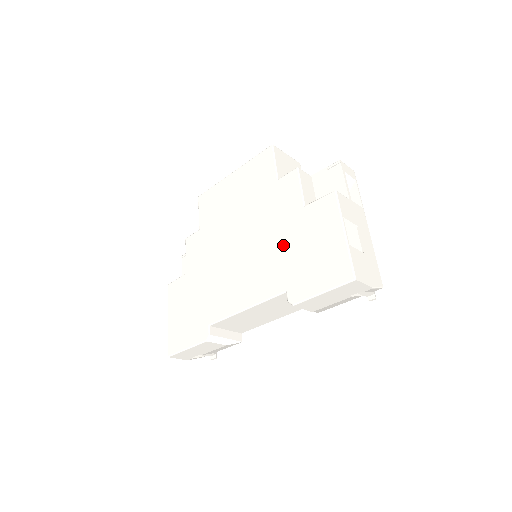
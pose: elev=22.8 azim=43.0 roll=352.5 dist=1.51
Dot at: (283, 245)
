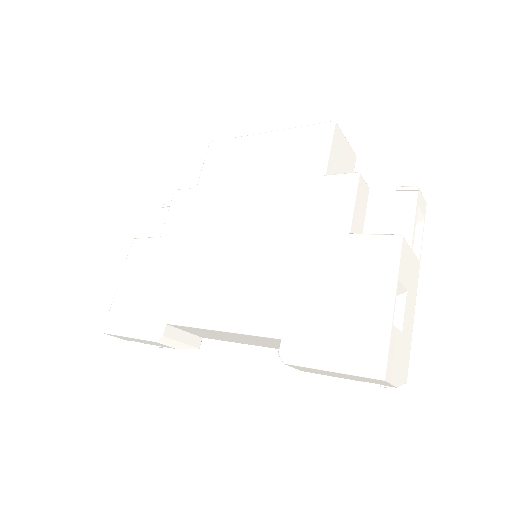
Dot at: (300, 272)
